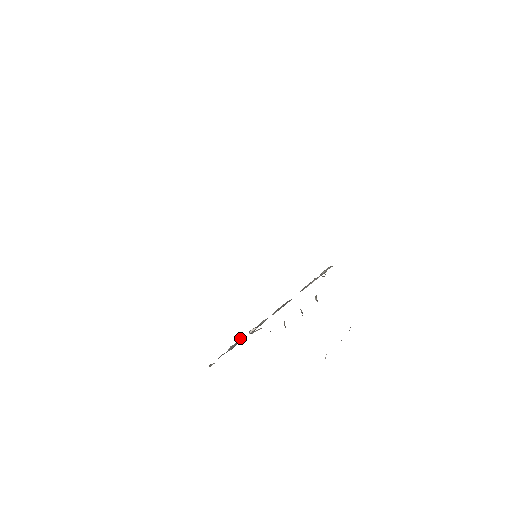
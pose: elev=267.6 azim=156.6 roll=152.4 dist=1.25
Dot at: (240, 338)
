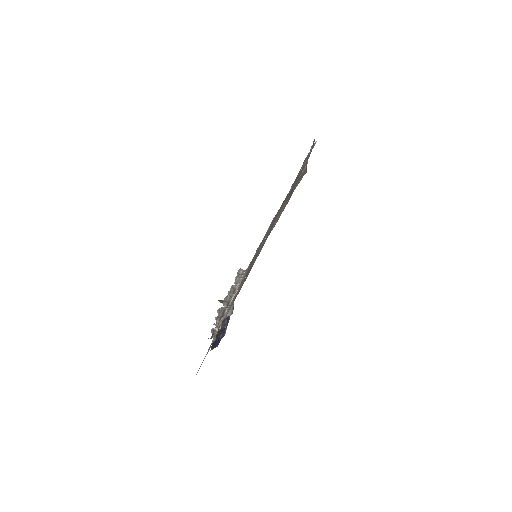
Dot at: (221, 307)
